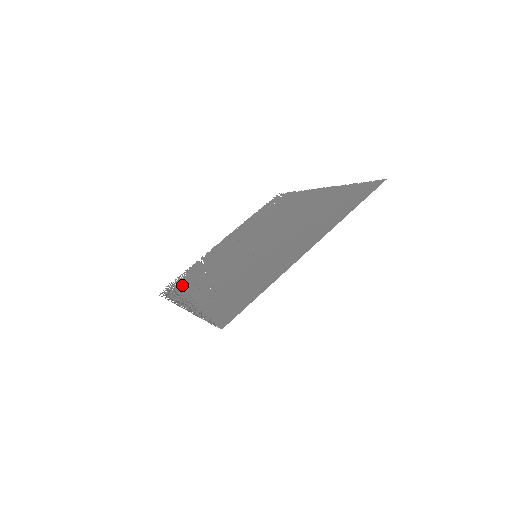
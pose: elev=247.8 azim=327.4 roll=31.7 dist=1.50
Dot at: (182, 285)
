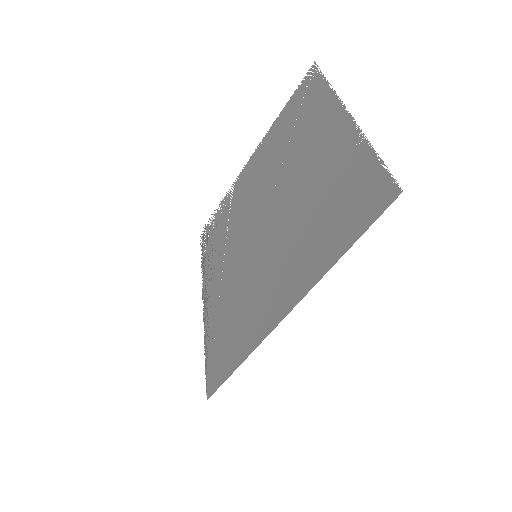
Dot at: (212, 241)
